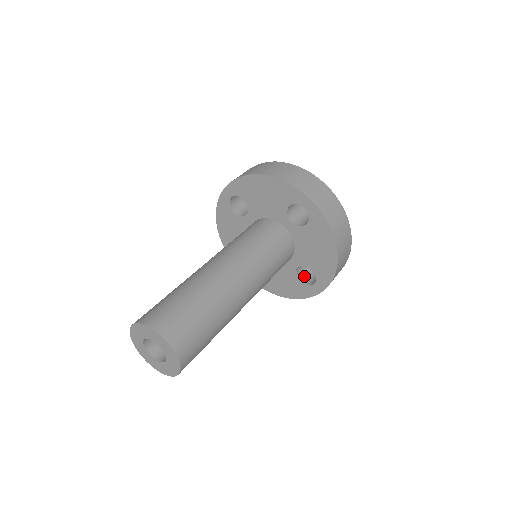
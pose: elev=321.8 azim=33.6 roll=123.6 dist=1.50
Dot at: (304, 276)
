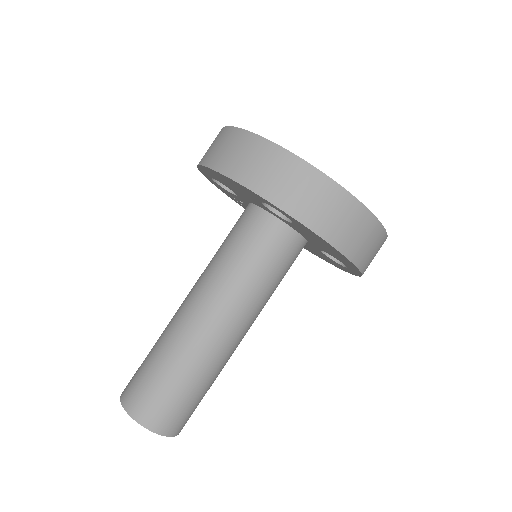
Dot at: occluded
